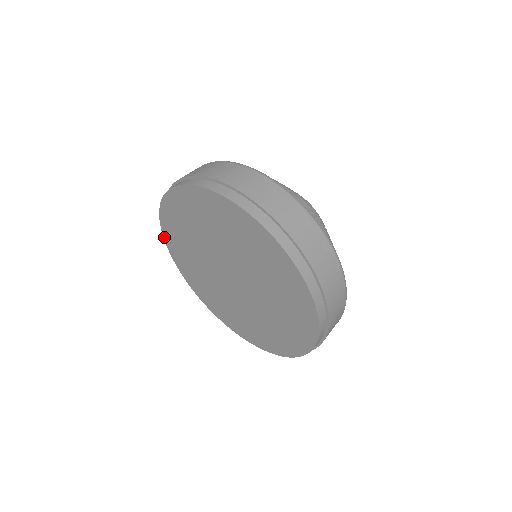
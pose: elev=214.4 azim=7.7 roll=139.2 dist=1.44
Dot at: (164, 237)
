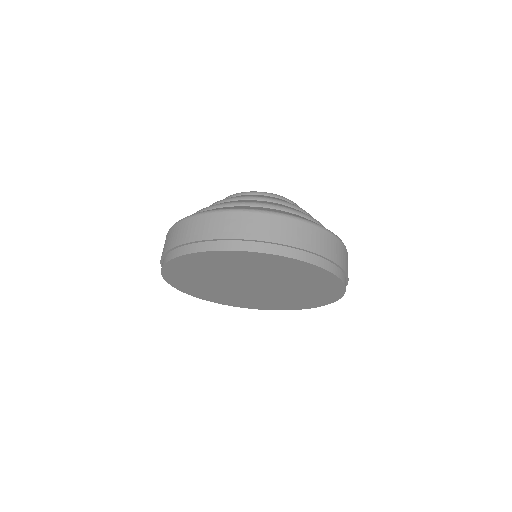
Dot at: occluded
